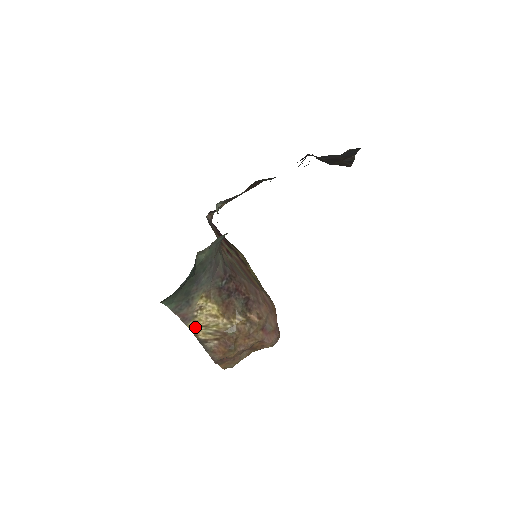
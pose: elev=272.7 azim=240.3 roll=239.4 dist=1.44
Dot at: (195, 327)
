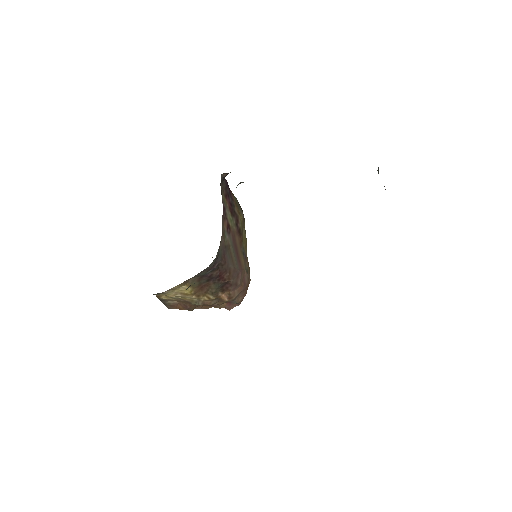
Dot at: (160, 294)
